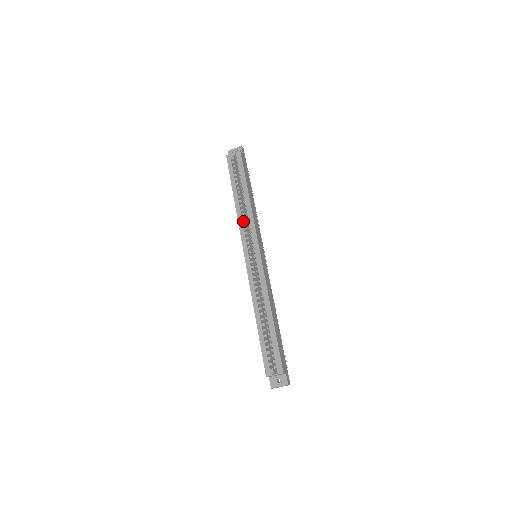
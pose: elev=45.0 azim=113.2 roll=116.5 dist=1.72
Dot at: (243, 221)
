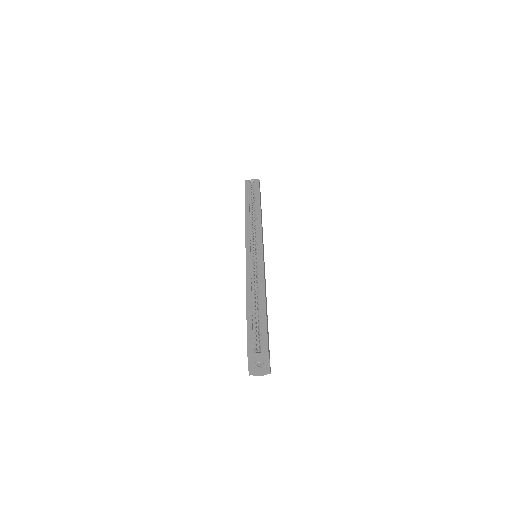
Dot at: (250, 226)
